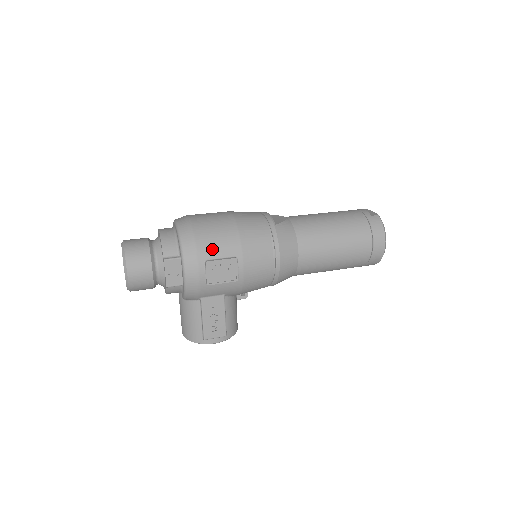
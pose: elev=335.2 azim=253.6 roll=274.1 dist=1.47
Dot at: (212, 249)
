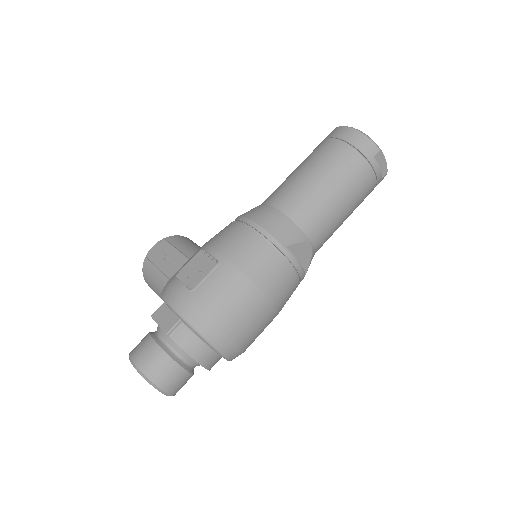
Dot at: occluded
